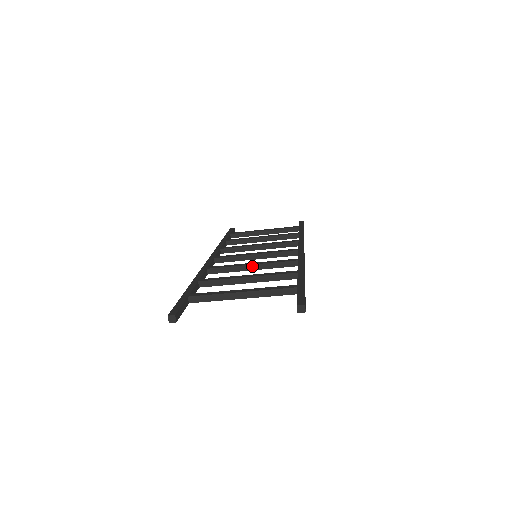
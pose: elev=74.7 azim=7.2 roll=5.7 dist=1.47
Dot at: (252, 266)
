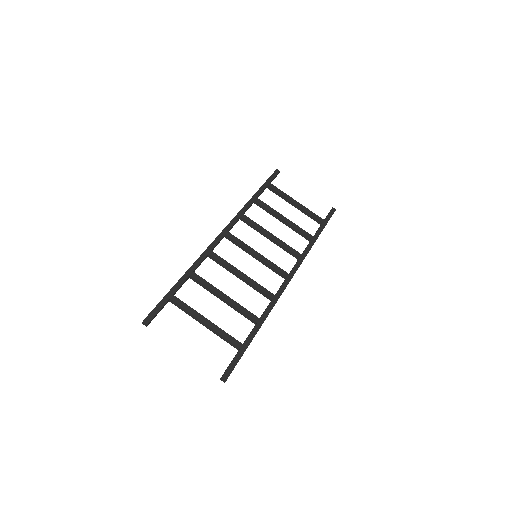
Dot at: (240, 277)
